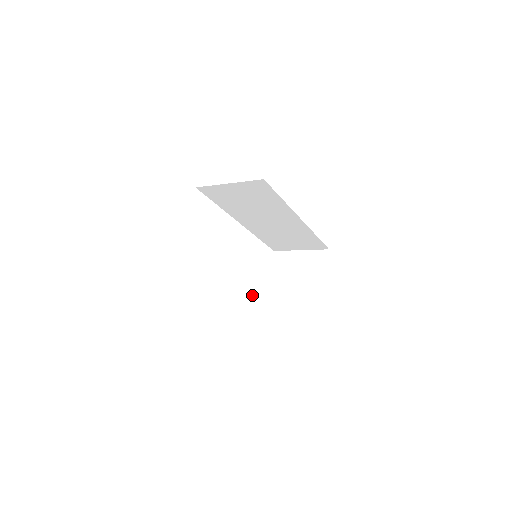
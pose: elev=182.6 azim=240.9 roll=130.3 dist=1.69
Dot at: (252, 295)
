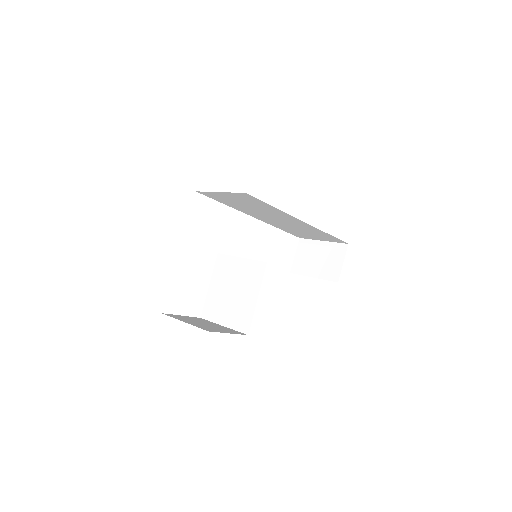
Dot at: (240, 298)
